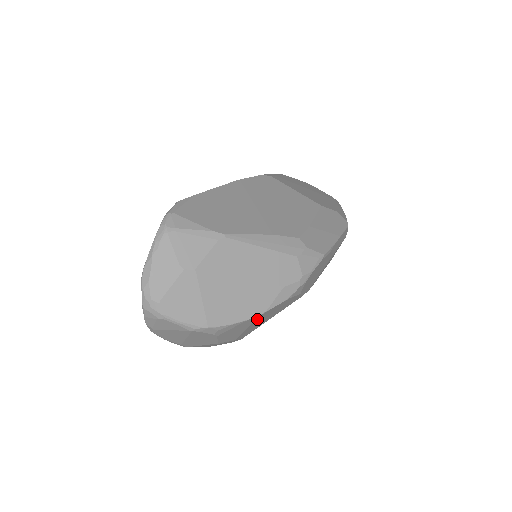
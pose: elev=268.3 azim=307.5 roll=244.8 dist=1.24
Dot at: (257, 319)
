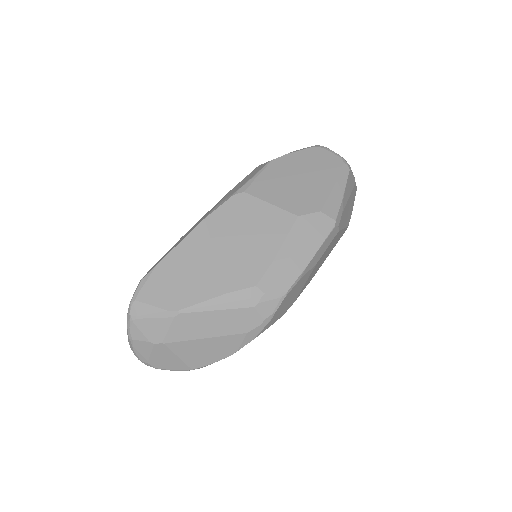
Dot at: occluded
